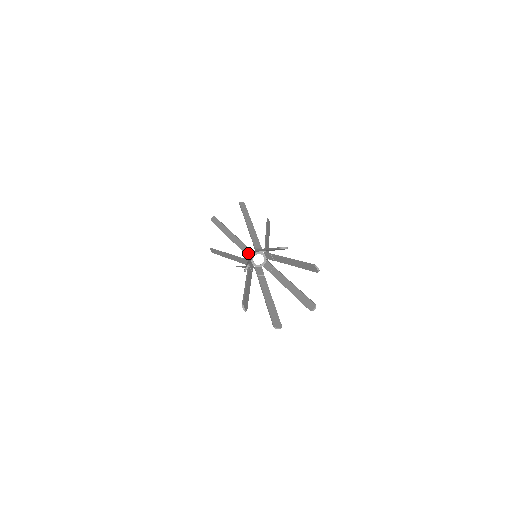
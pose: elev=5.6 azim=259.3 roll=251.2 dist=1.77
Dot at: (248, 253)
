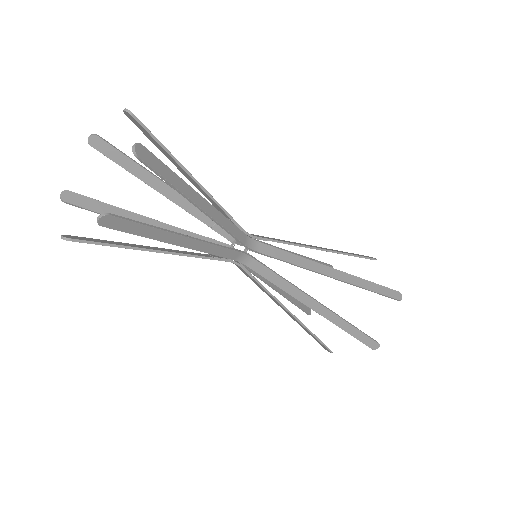
Dot at: occluded
